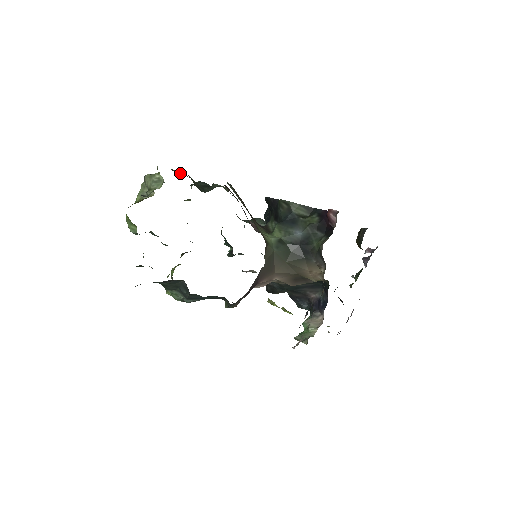
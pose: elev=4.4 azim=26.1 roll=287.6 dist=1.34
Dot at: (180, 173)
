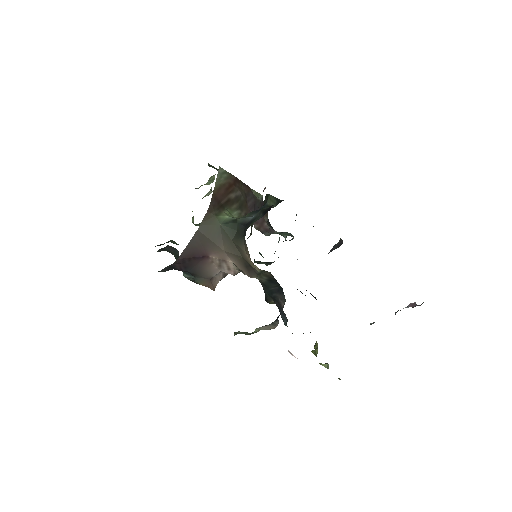
Dot at: (210, 166)
